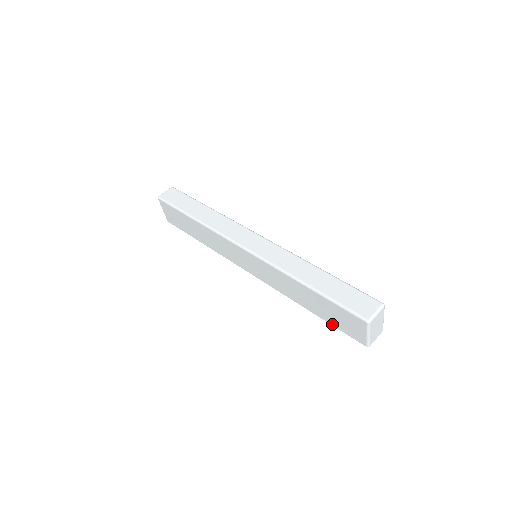
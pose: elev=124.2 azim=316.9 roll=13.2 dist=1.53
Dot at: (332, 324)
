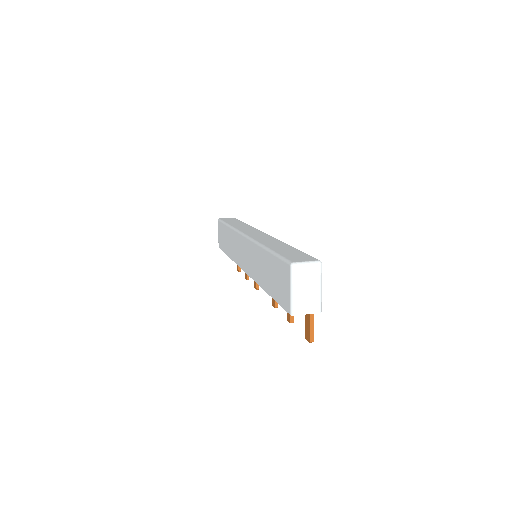
Dot at: (275, 298)
